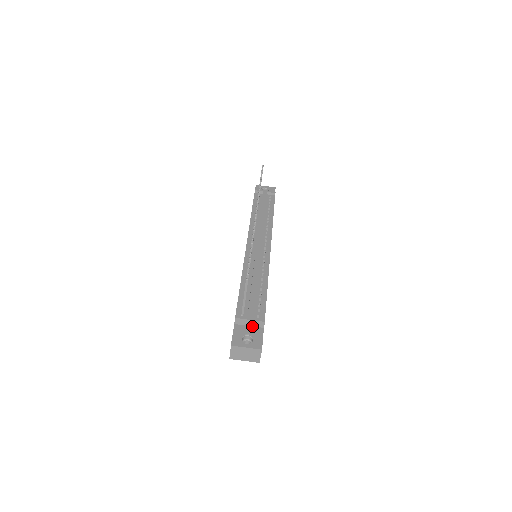
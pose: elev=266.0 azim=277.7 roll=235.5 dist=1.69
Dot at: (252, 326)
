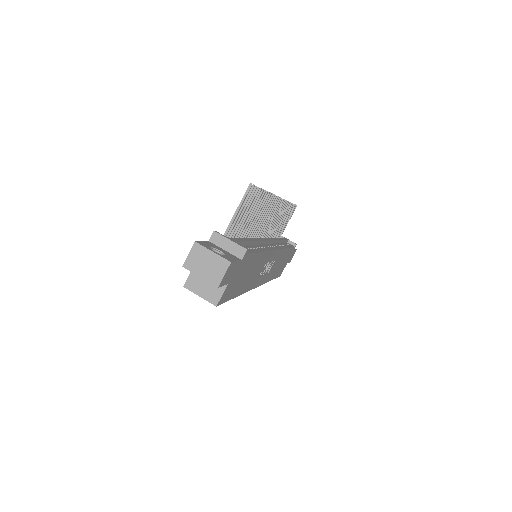
Dot at: (229, 252)
